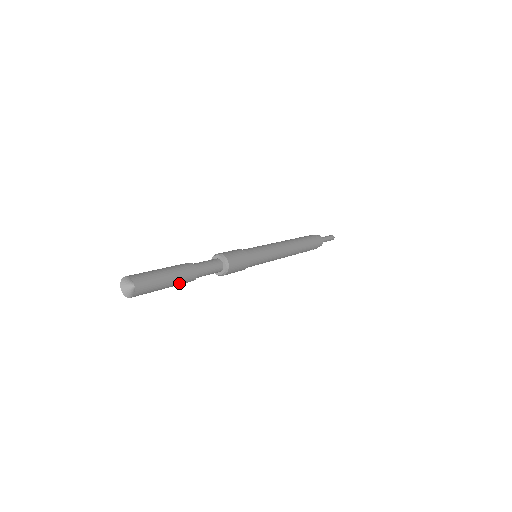
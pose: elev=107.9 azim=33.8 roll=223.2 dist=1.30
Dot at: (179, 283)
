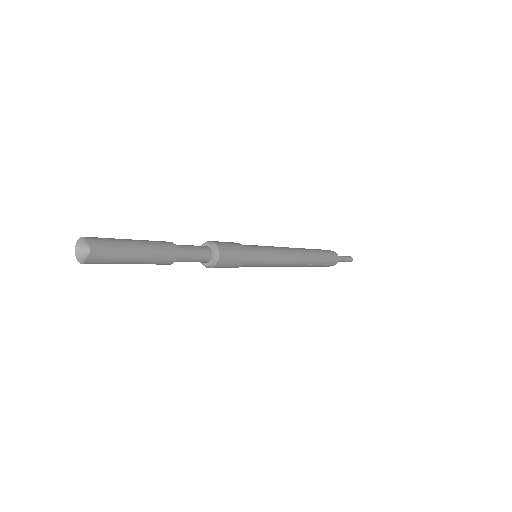
Dot at: (153, 260)
